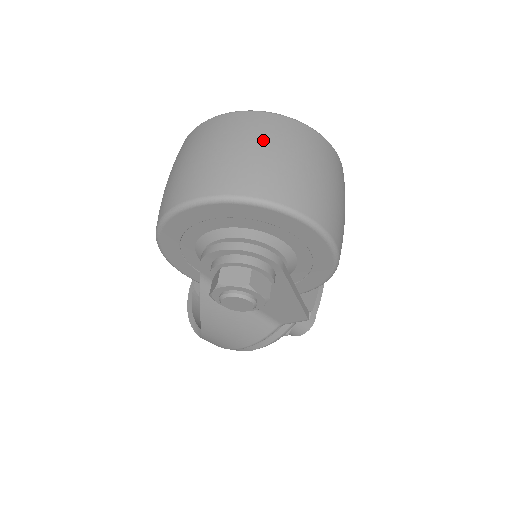
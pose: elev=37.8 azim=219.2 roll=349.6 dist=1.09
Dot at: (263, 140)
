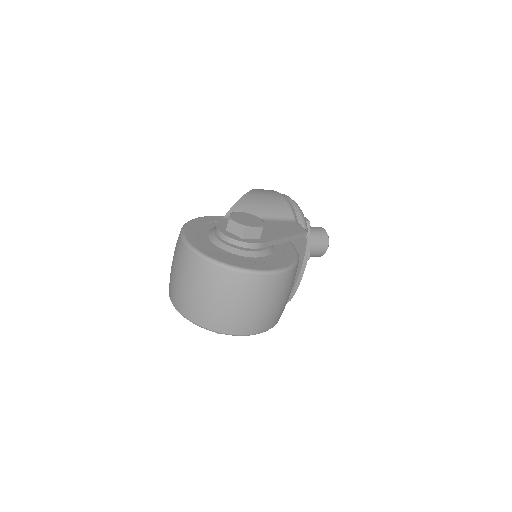
Dot at: (209, 291)
